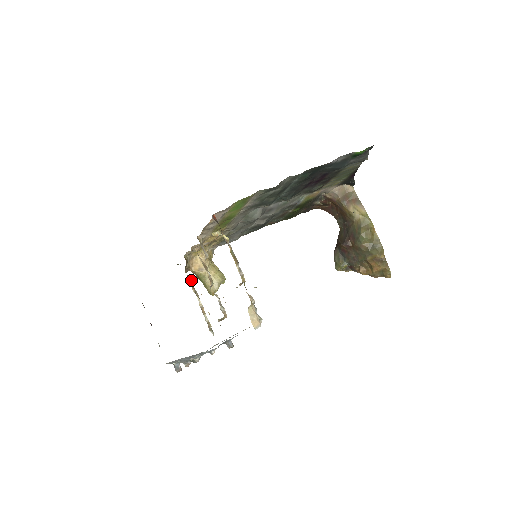
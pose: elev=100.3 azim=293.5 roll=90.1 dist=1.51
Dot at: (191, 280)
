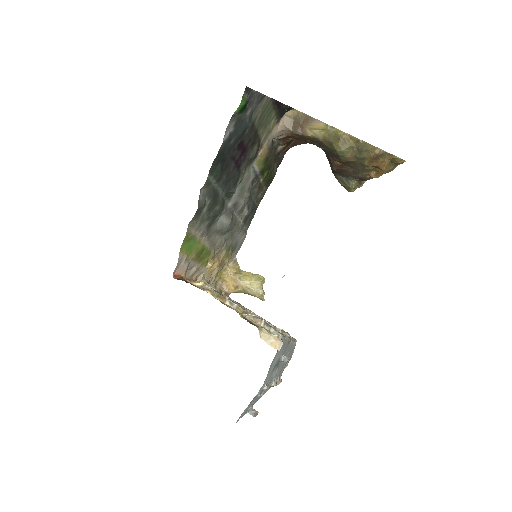
Dot at: occluded
